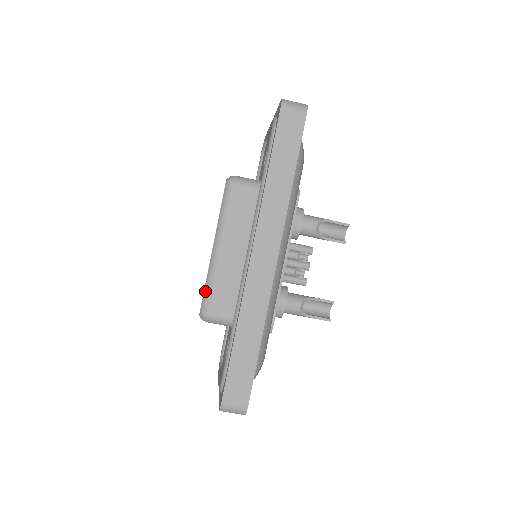
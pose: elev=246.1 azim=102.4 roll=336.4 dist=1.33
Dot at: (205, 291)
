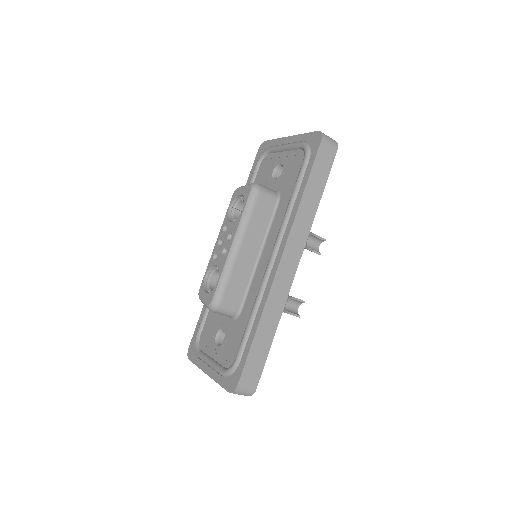
Dot at: (220, 284)
